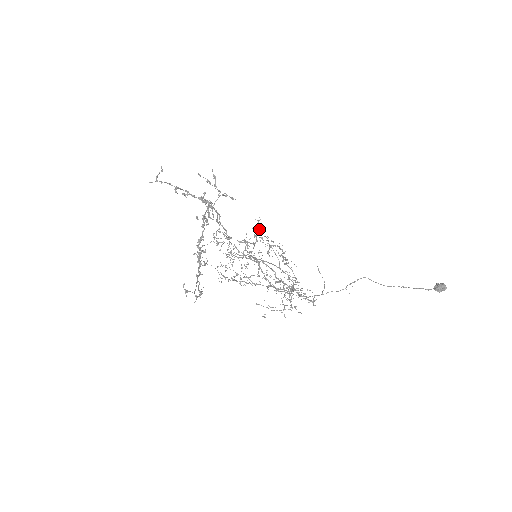
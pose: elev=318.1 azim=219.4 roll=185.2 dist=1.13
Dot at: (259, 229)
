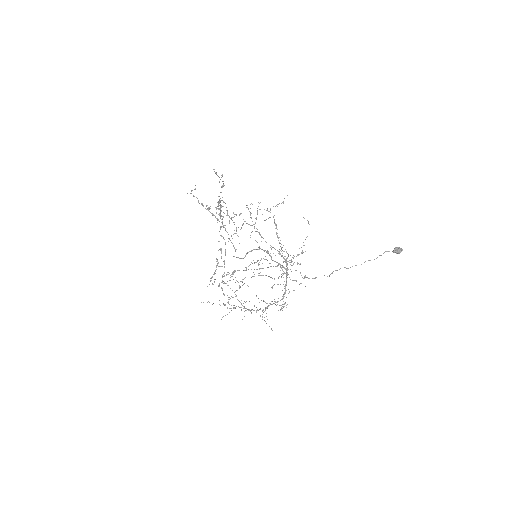
Dot at: (260, 209)
